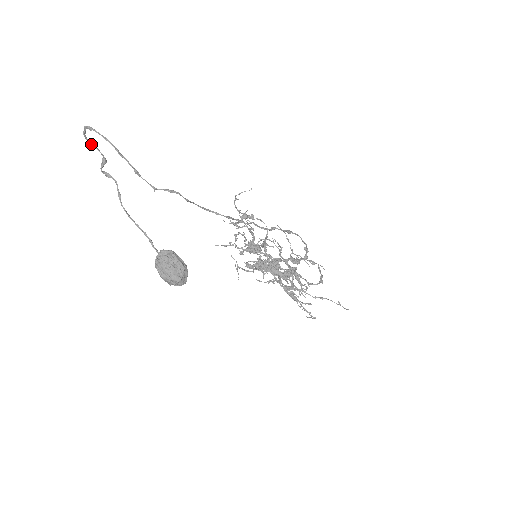
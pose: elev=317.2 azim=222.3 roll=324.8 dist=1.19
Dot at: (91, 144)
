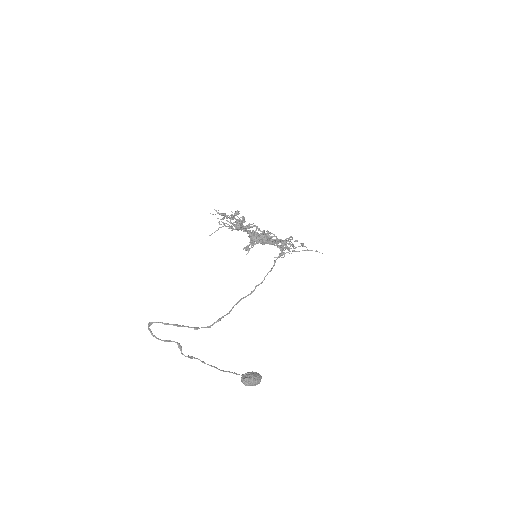
Dot at: (164, 341)
